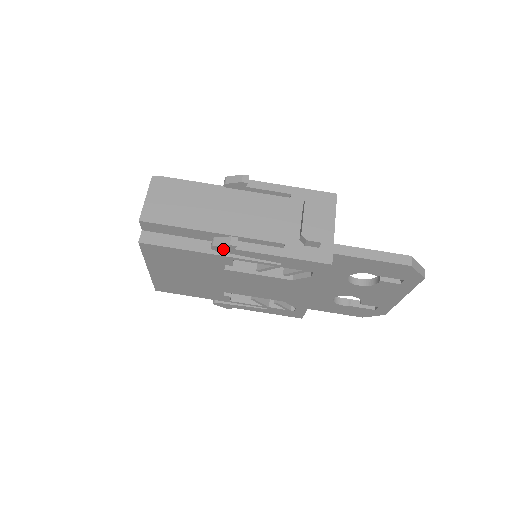
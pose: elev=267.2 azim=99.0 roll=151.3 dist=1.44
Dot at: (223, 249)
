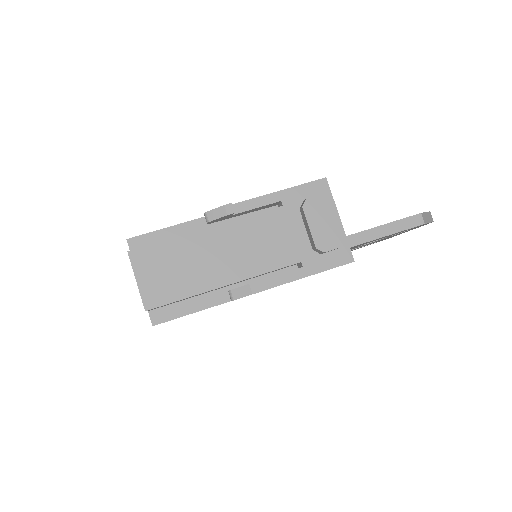
Dot at: occluded
